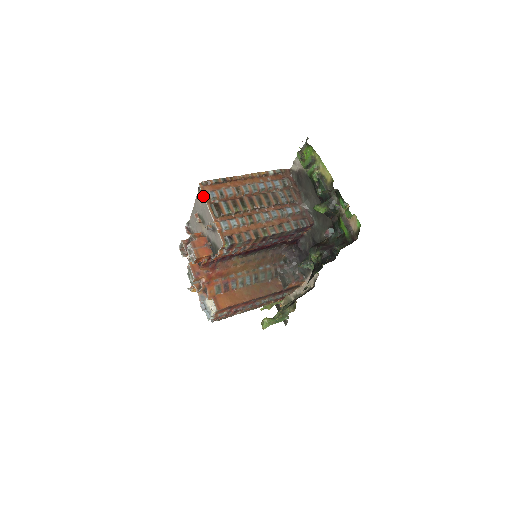
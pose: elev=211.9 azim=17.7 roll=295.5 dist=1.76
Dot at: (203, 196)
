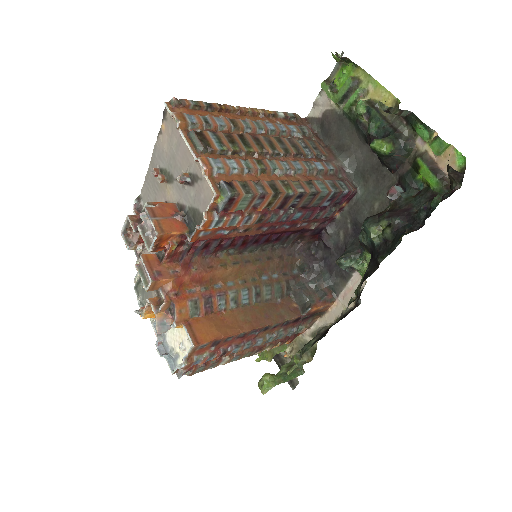
Dot at: (174, 117)
